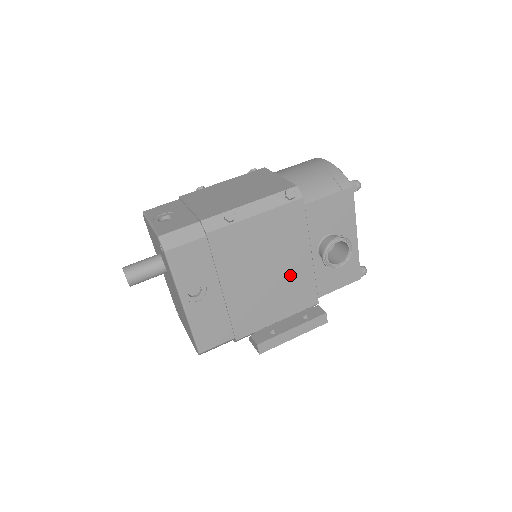
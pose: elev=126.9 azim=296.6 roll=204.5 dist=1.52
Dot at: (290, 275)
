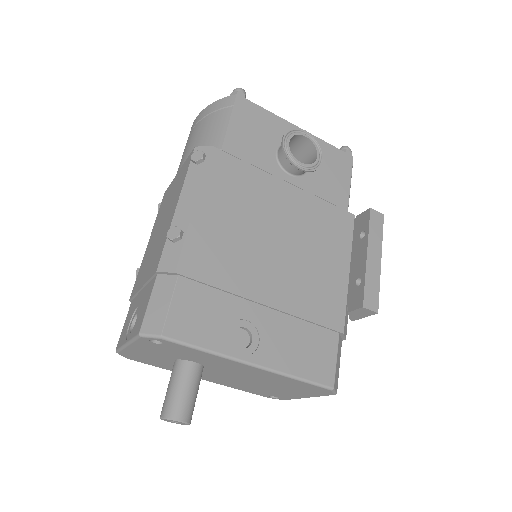
Dot at: (298, 220)
